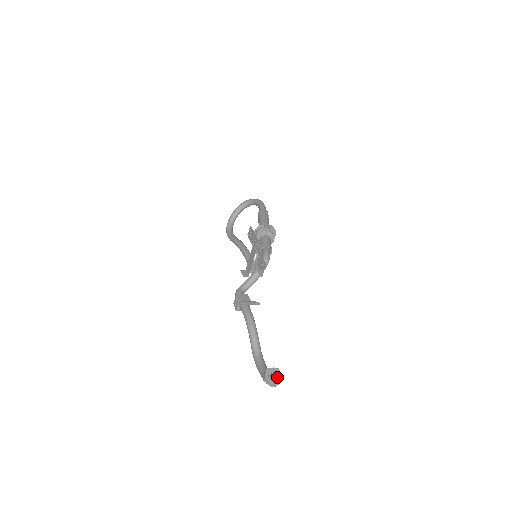
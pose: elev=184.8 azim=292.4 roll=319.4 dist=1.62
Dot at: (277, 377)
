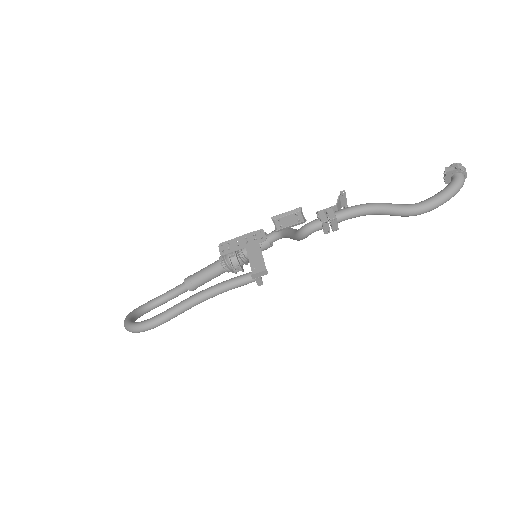
Dot at: occluded
